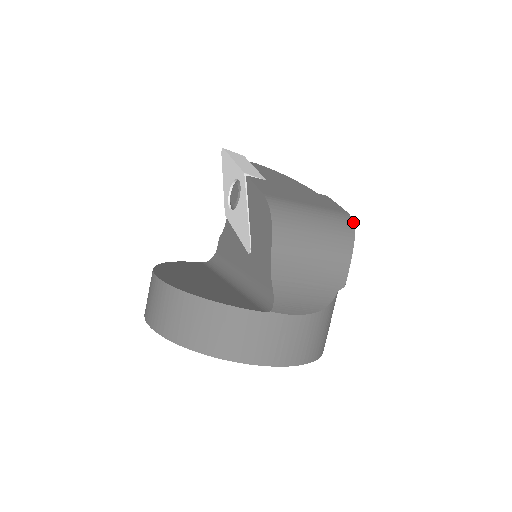
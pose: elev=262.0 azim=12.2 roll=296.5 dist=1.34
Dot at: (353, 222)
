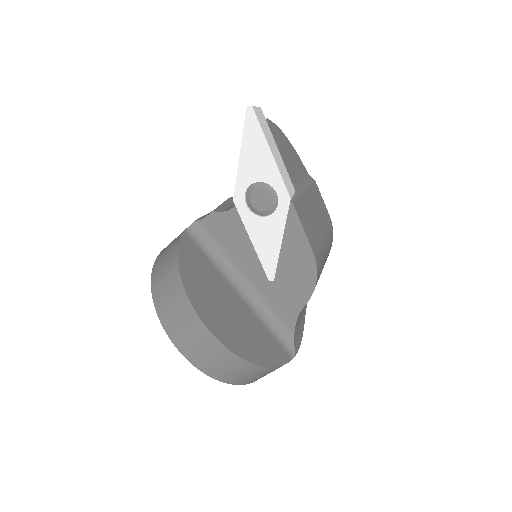
Dot at: occluded
